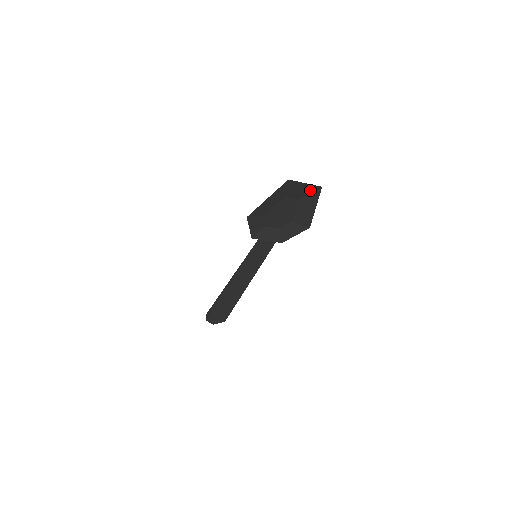
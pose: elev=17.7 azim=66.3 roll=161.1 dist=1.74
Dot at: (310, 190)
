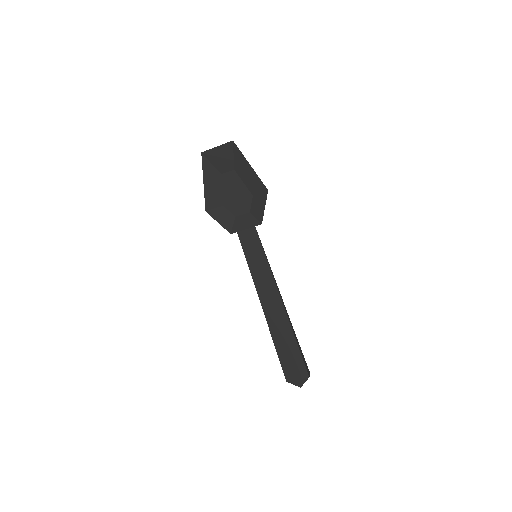
Dot at: (230, 152)
